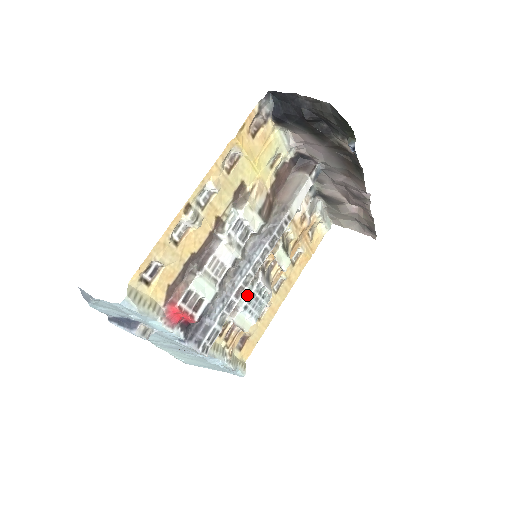
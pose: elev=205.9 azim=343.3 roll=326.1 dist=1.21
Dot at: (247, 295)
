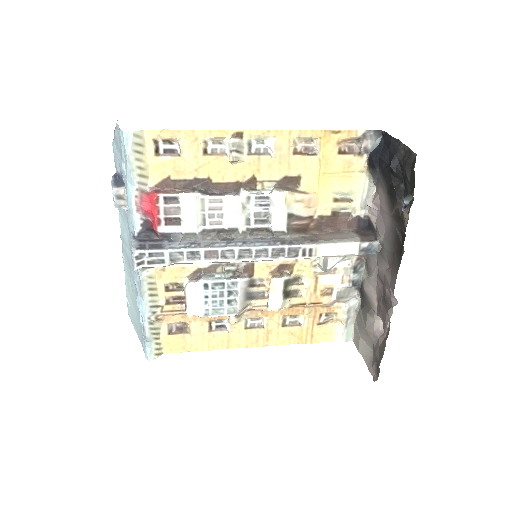
Dot at: (218, 279)
